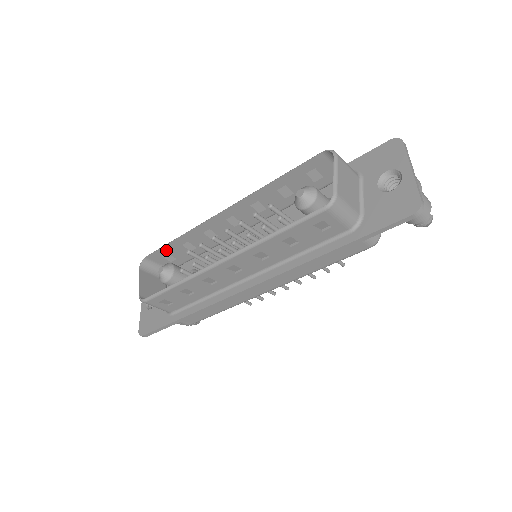
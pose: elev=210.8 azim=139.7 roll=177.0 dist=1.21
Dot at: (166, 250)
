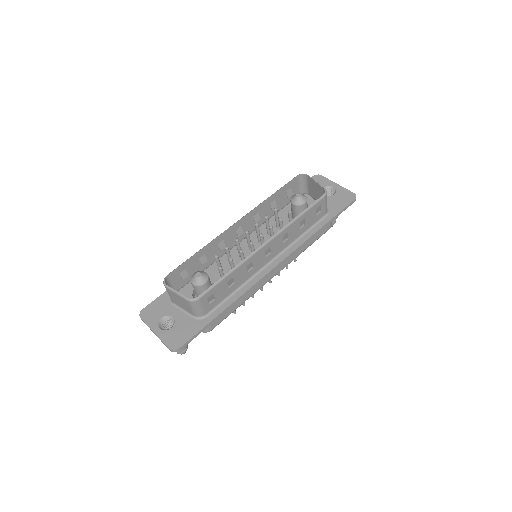
Dot at: (186, 265)
